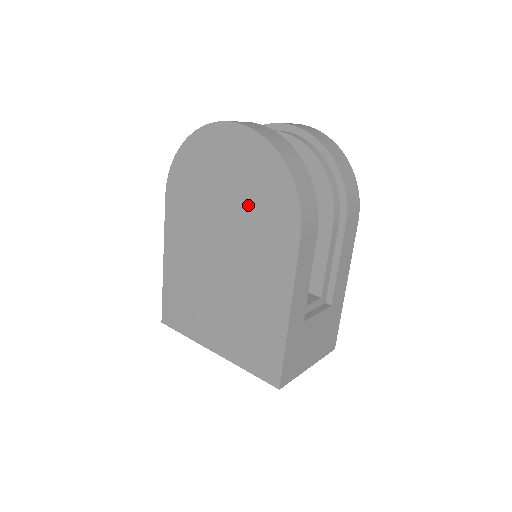
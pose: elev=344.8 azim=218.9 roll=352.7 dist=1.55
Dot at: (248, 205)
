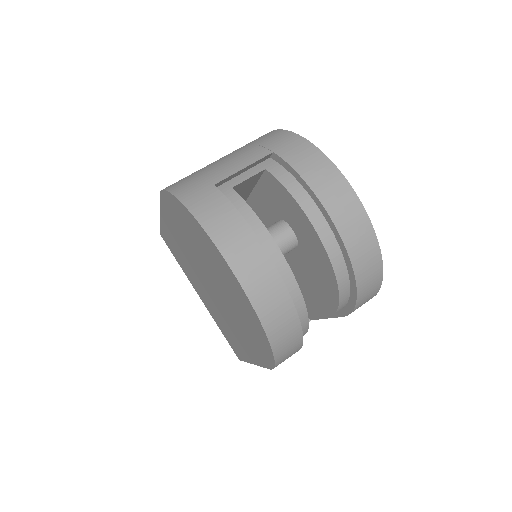
Dot at: (234, 308)
